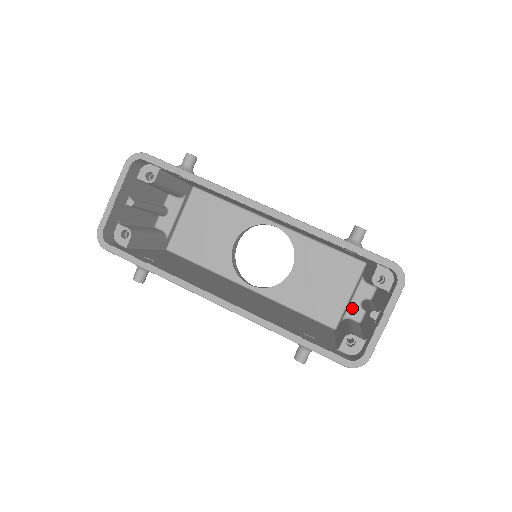
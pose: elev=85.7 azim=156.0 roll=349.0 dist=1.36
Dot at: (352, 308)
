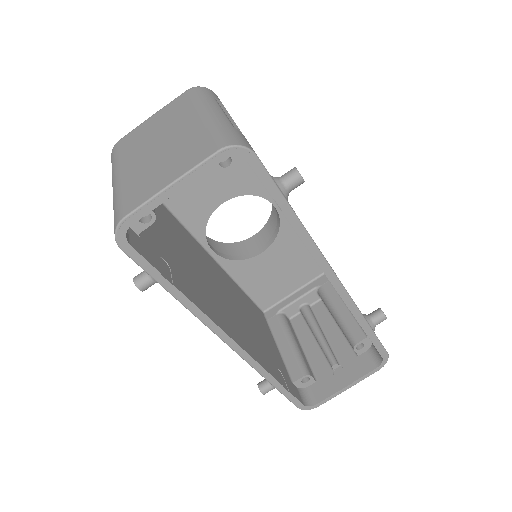
Dot at: (292, 307)
